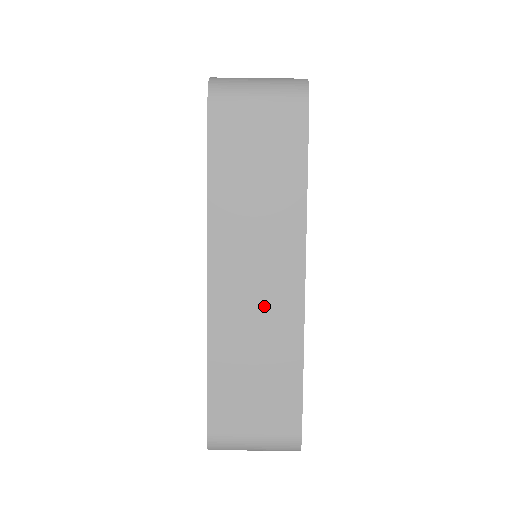
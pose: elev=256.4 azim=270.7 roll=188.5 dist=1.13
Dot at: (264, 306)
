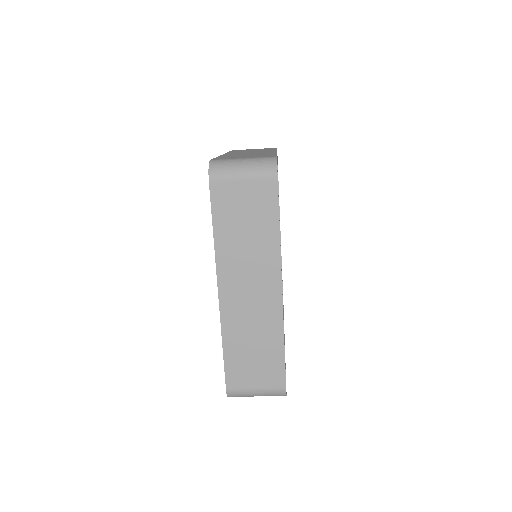
Dot at: occluded
